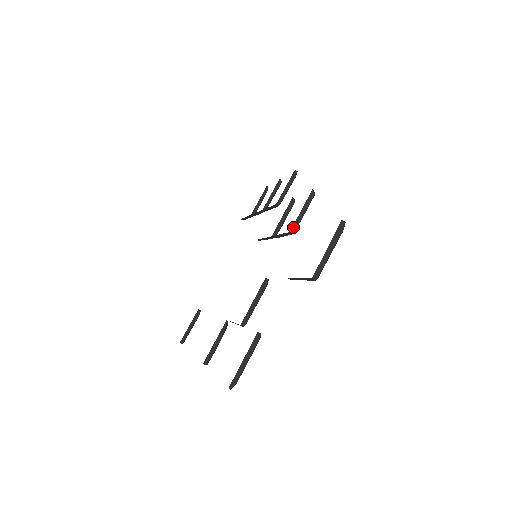
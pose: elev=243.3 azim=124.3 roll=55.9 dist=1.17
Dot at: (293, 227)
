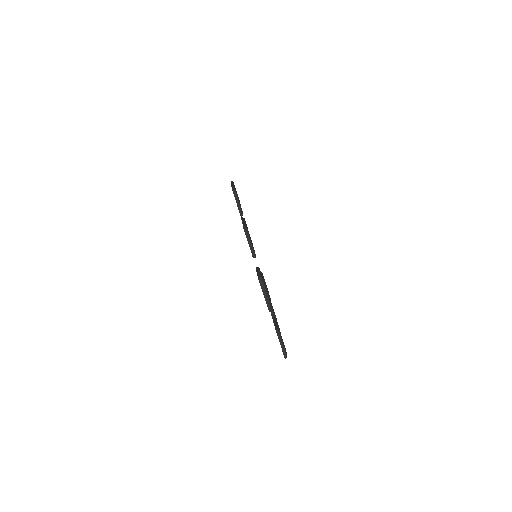
Dot at: (252, 255)
